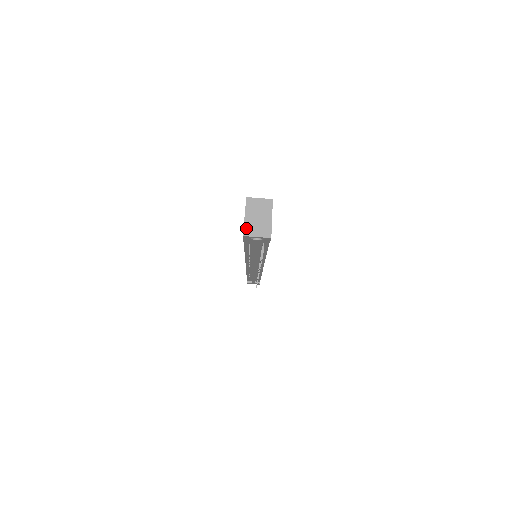
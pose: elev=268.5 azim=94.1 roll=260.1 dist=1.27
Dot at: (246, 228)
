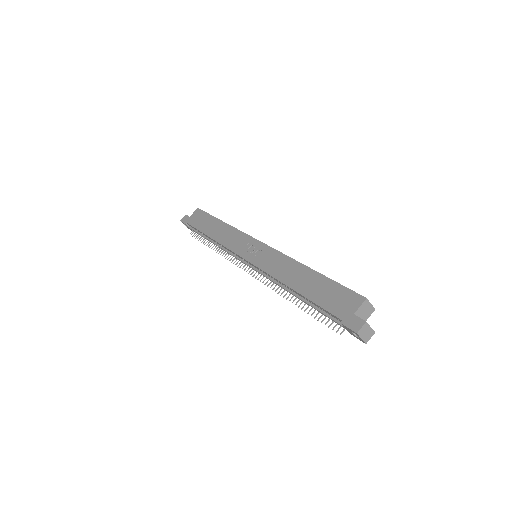
Dot at: (362, 329)
